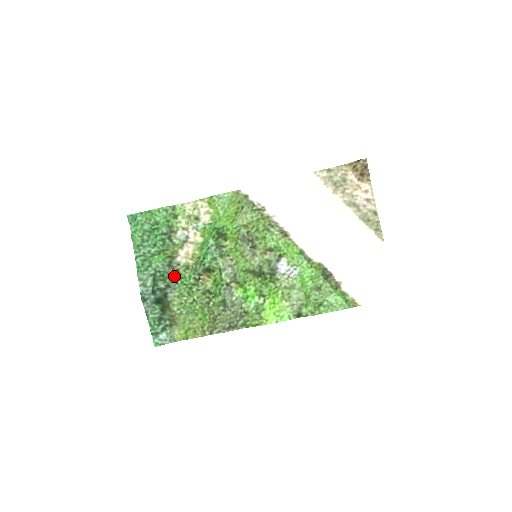
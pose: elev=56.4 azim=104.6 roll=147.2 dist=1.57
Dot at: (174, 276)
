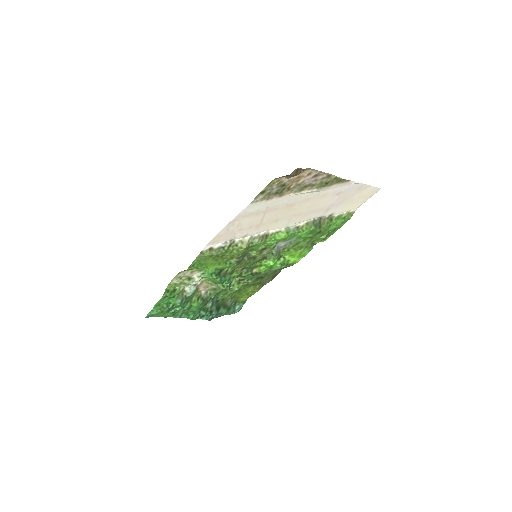
Dot at: occluded
